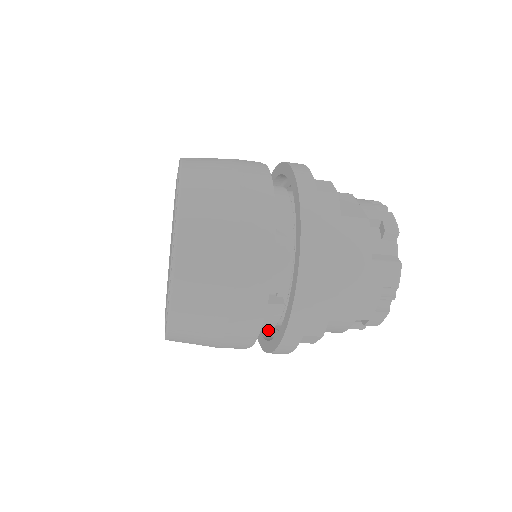
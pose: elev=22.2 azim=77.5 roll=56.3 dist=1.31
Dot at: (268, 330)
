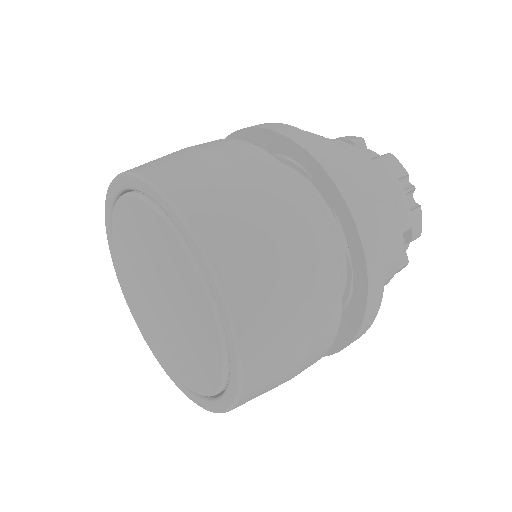
Dot at: occluded
